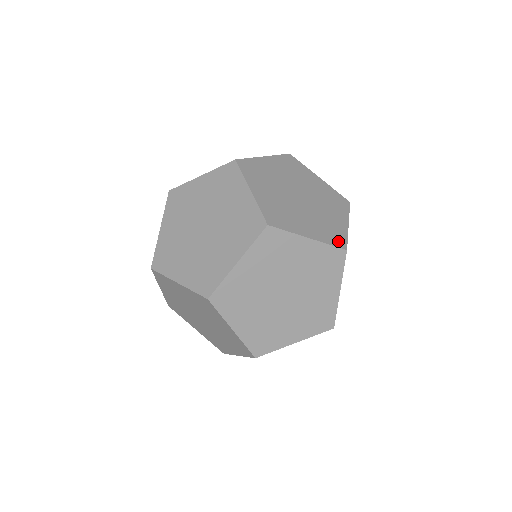
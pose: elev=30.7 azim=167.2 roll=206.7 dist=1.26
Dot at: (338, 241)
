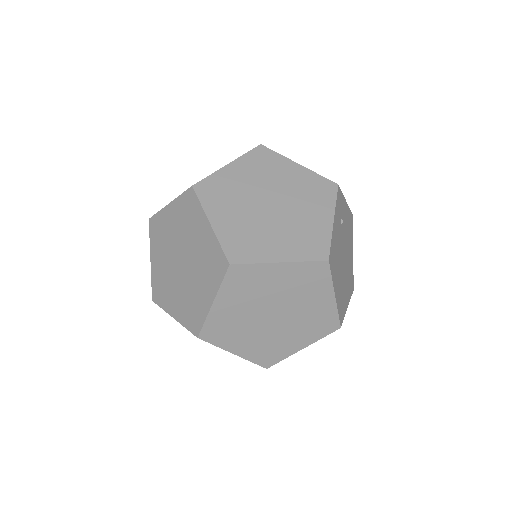
Dot at: occluded
